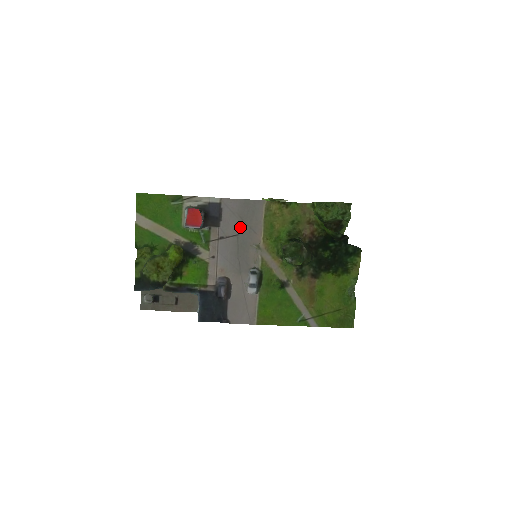
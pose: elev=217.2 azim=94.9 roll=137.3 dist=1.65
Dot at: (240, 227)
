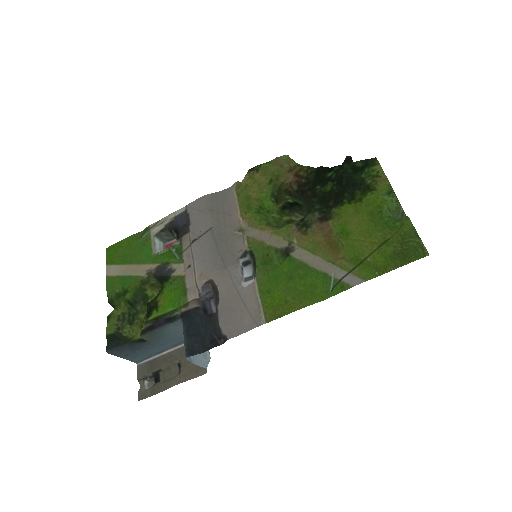
Dot at: (212, 220)
